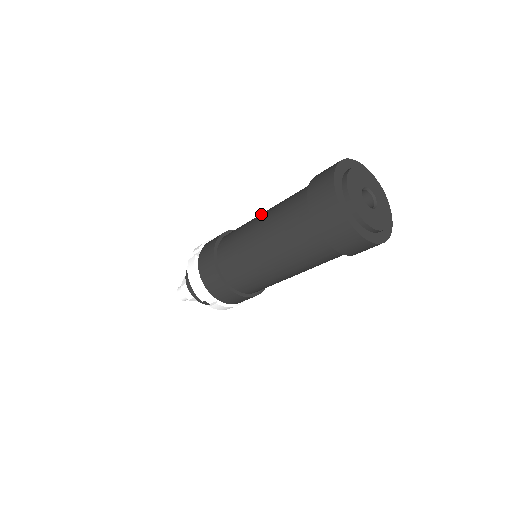
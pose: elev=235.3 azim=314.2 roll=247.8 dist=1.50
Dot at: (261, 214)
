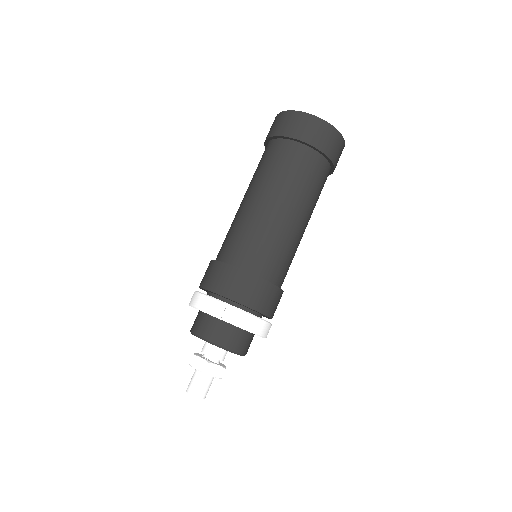
Dot at: occluded
